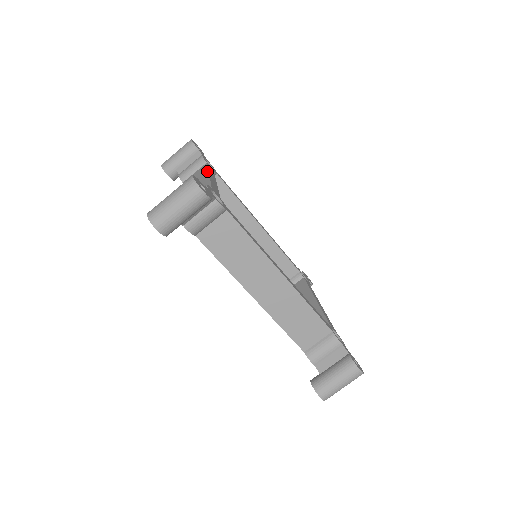
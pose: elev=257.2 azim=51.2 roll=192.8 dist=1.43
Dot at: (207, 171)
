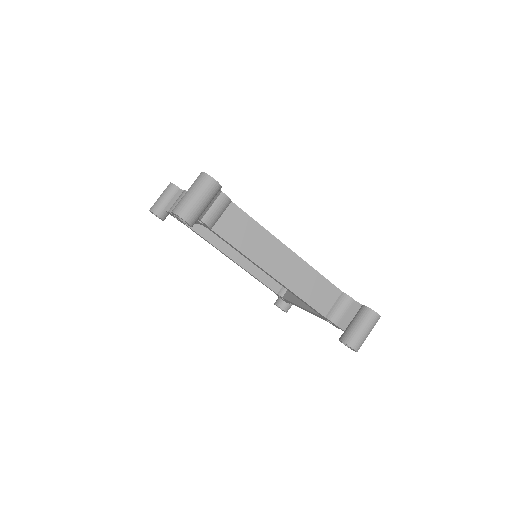
Dot at: occluded
